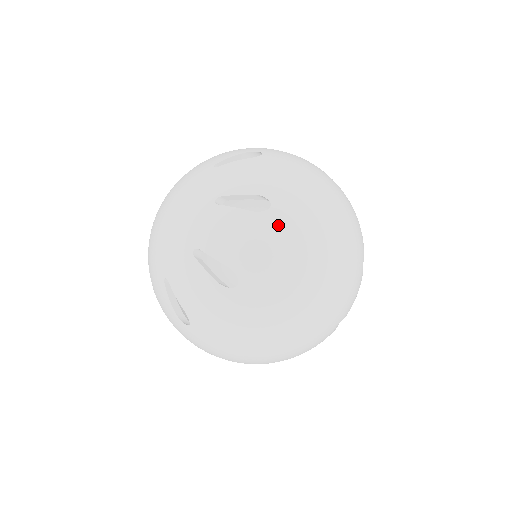
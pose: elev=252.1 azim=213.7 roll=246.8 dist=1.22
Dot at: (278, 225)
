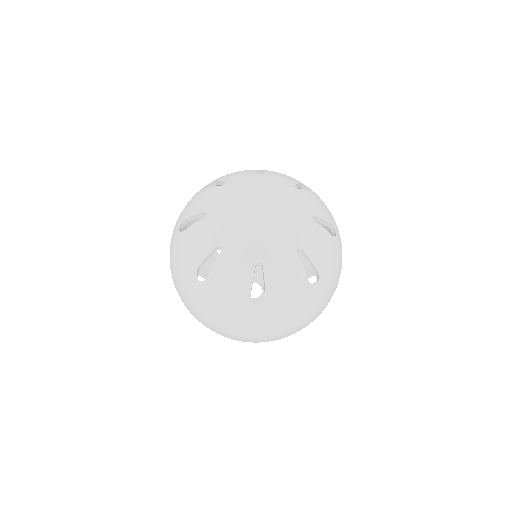
Dot at: (308, 297)
